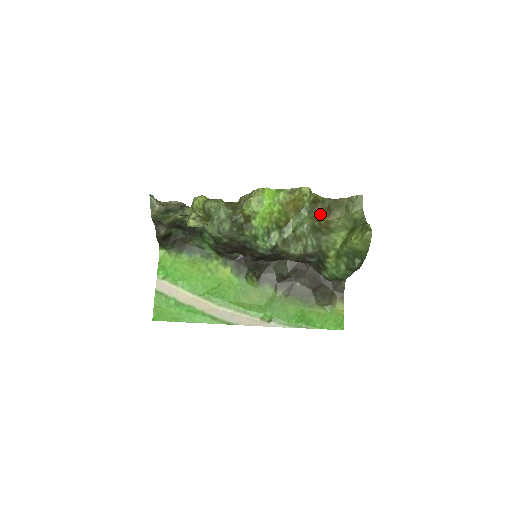
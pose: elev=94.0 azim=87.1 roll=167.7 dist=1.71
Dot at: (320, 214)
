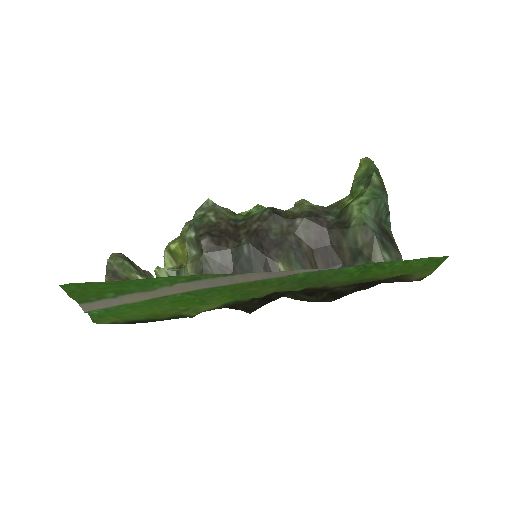
Dot at: occluded
